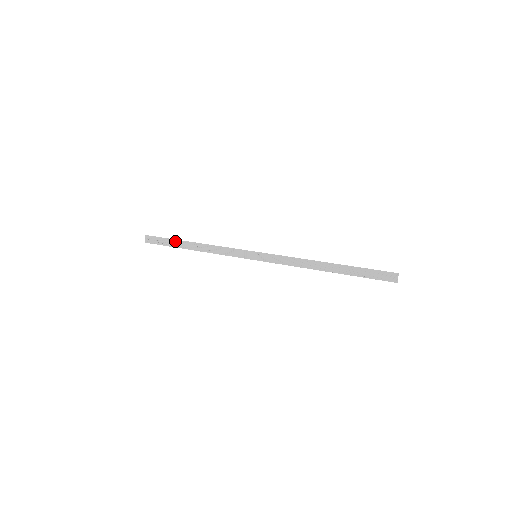
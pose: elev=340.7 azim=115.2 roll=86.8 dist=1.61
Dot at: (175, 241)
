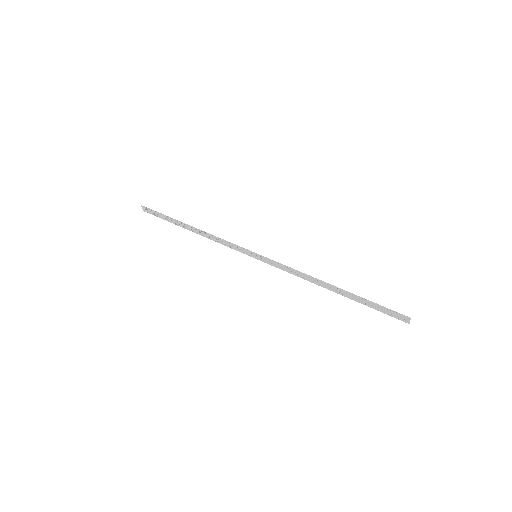
Dot at: (171, 219)
